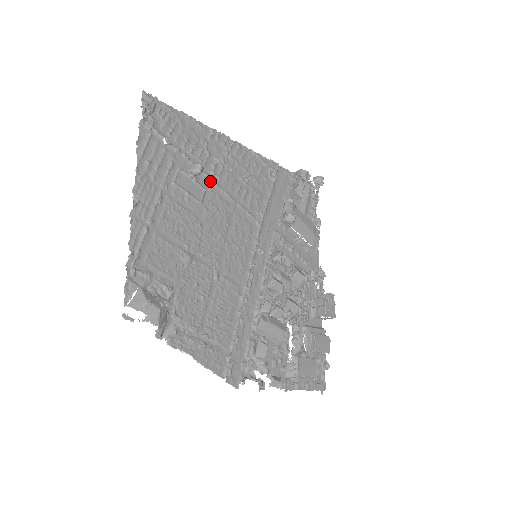
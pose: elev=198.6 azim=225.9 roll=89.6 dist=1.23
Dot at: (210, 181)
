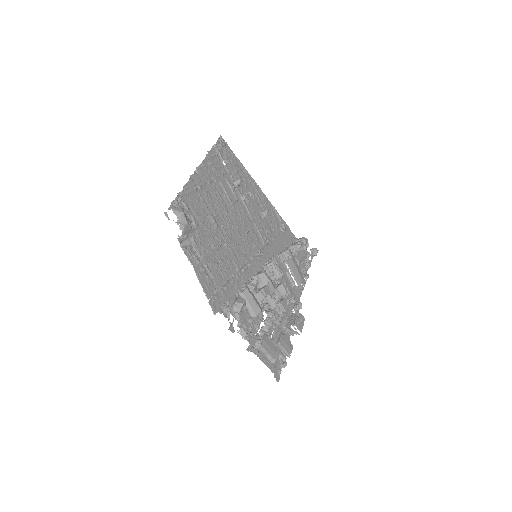
Dot at: (242, 198)
